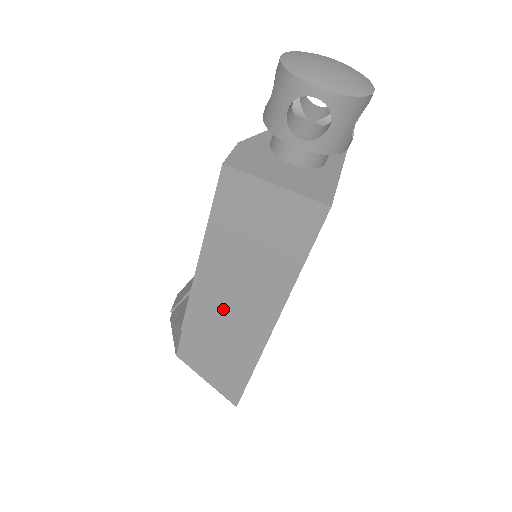
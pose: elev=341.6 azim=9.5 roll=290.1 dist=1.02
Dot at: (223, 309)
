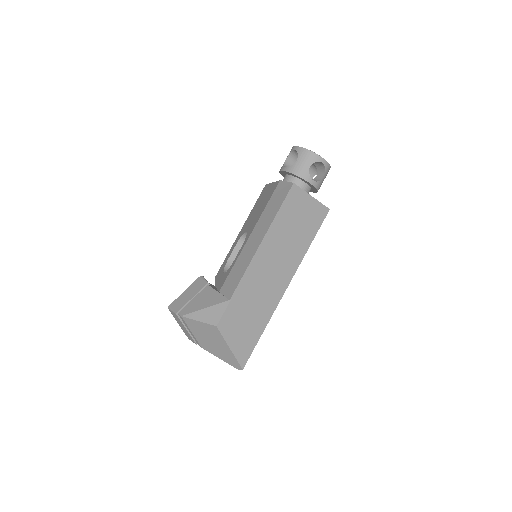
Dot at: (264, 277)
